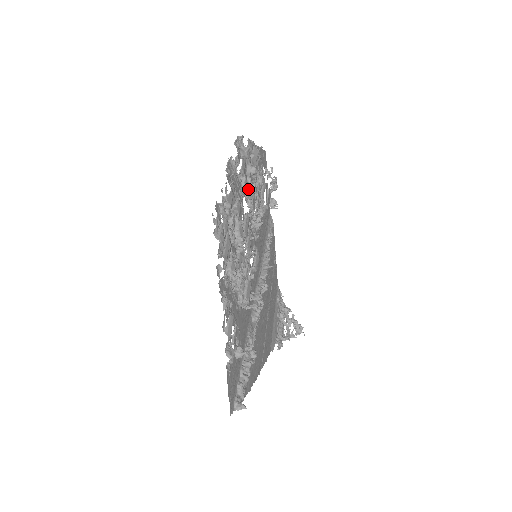
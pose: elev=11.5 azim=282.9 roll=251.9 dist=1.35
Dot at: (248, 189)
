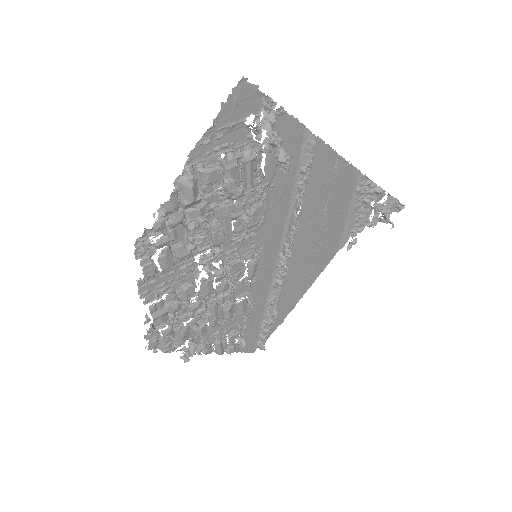
Dot at: (196, 249)
